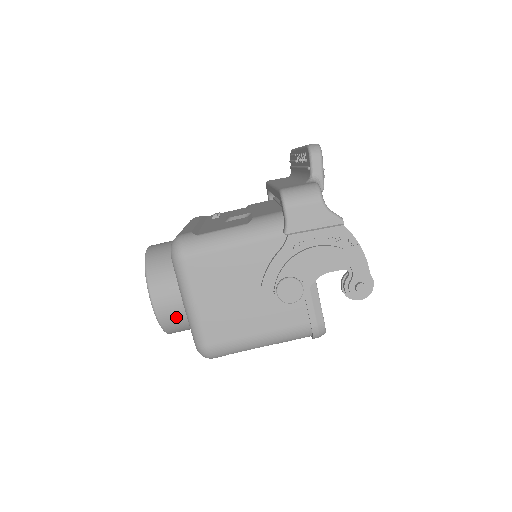
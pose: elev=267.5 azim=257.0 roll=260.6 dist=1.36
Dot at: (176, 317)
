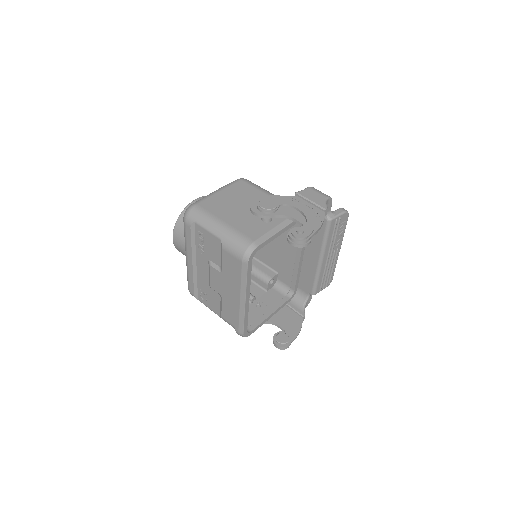
Dot at: occluded
